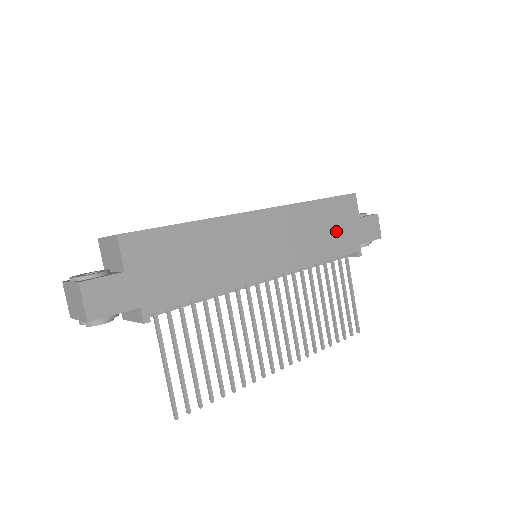
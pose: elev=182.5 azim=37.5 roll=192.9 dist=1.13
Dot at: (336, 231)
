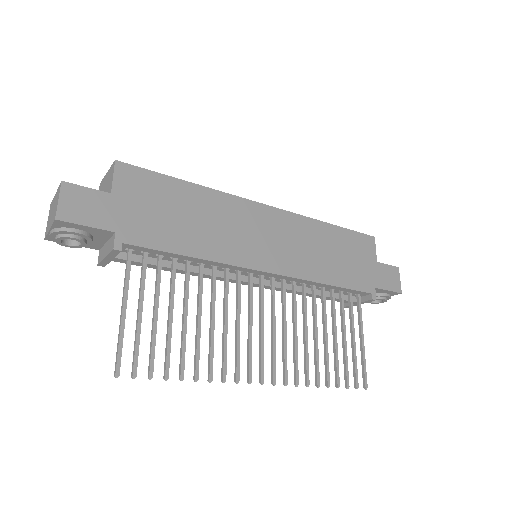
Dot at: (348, 262)
